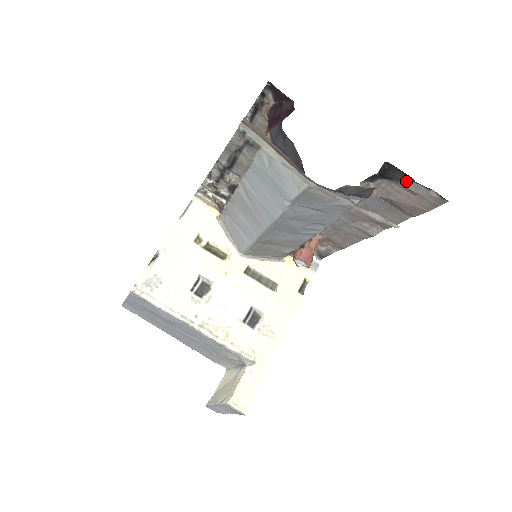
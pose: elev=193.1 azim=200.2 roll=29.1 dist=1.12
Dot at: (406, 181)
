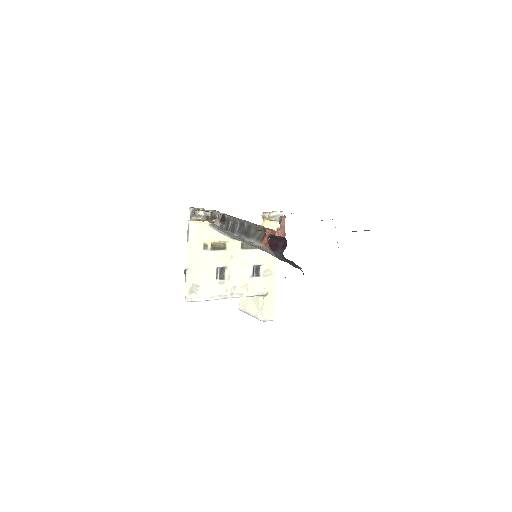
Dot at: (352, 231)
